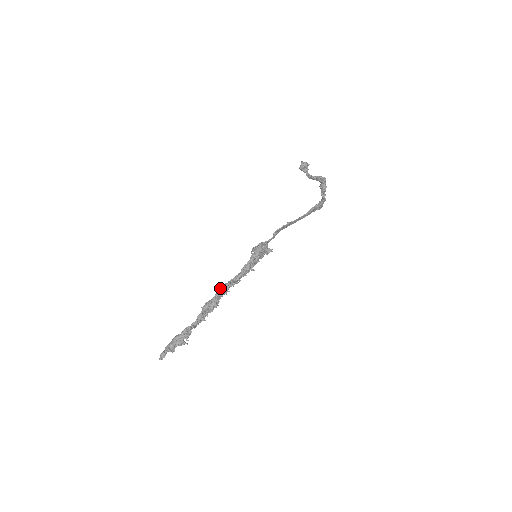
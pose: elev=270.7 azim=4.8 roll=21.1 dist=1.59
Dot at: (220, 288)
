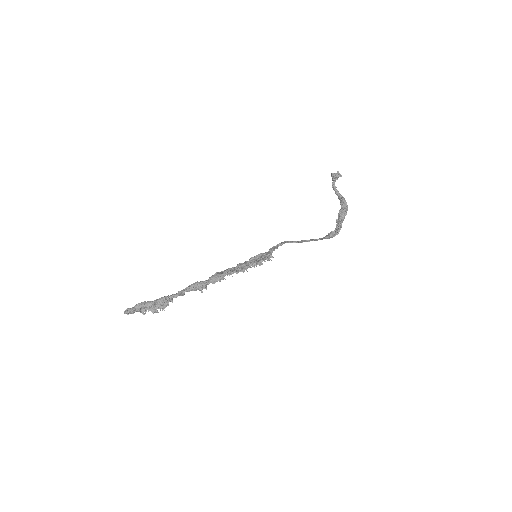
Dot at: (213, 276)
